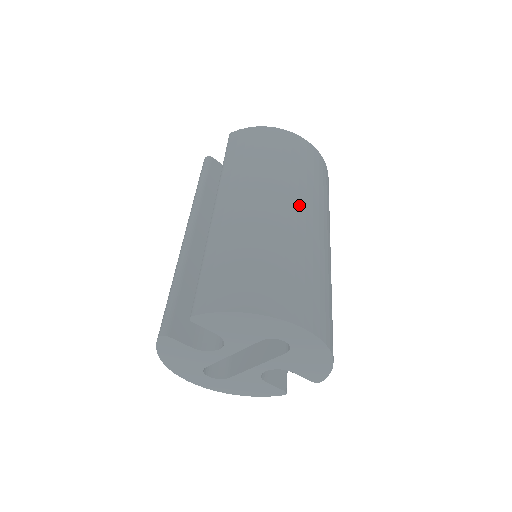
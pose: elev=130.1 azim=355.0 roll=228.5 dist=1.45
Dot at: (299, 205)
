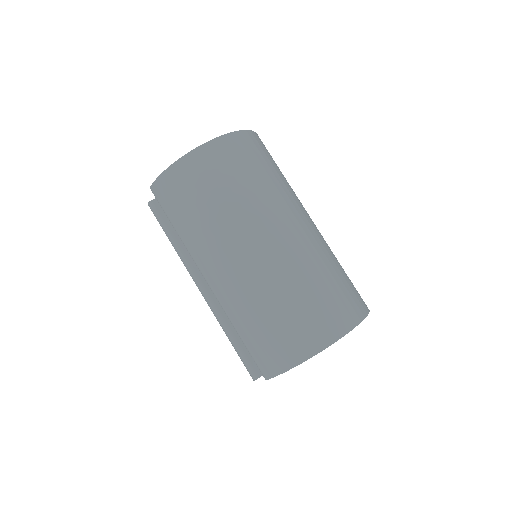
Dot at: (260, 233)
